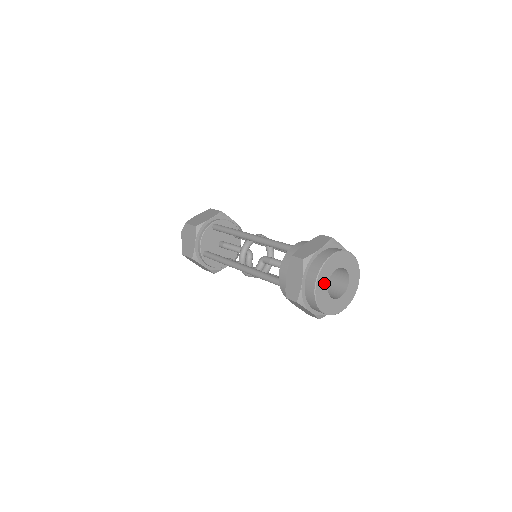
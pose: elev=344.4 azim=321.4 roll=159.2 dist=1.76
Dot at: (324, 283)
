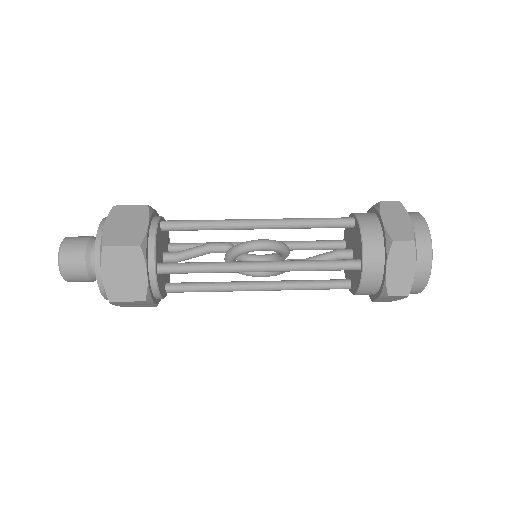
Dot at: occluded
